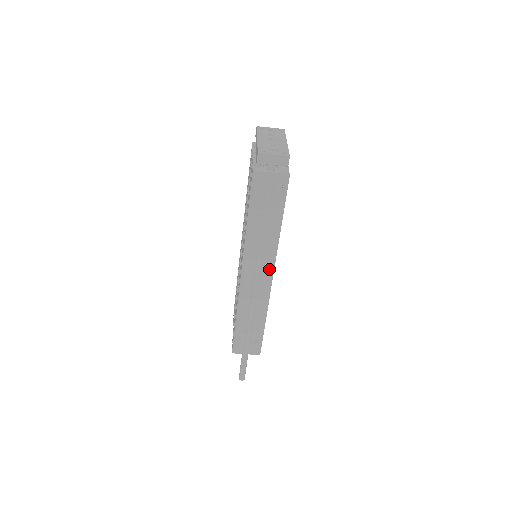
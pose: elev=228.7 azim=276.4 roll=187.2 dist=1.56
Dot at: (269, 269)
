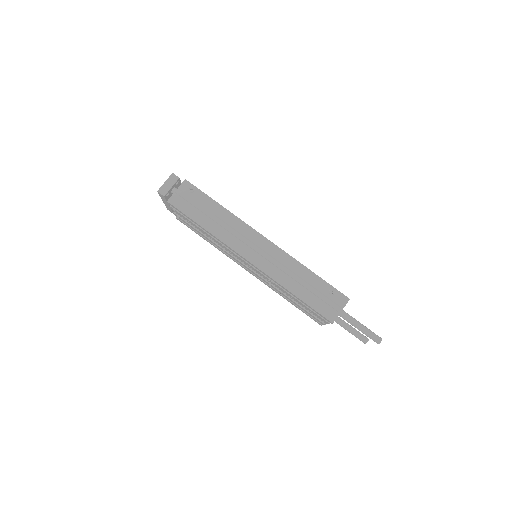
Dot at: (256, 236)
